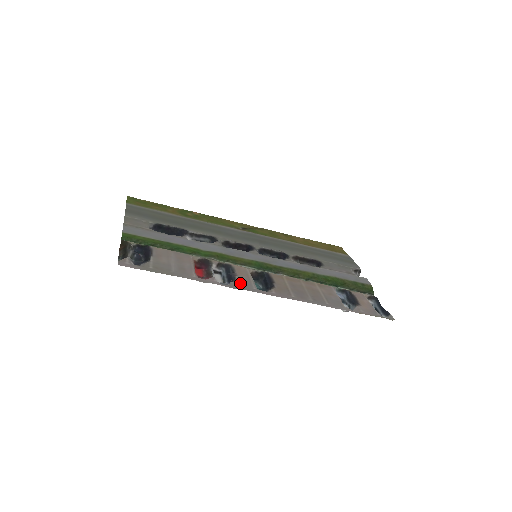
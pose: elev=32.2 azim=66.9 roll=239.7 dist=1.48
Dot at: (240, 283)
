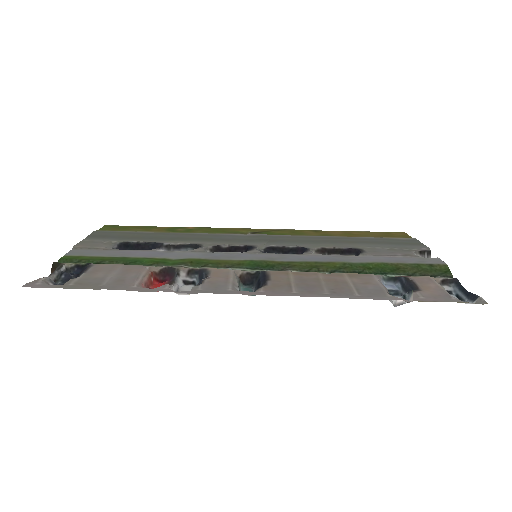
Dot at: (207, 286)
